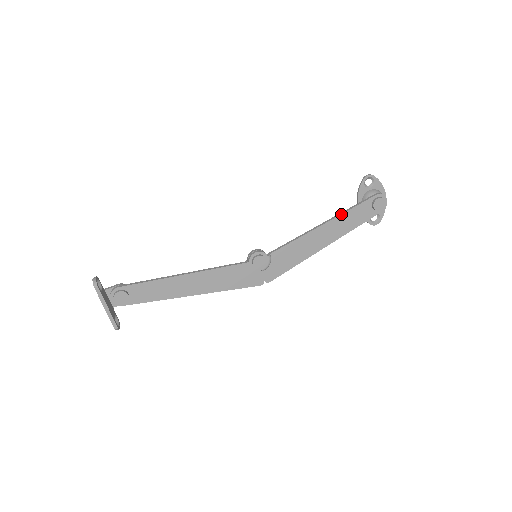
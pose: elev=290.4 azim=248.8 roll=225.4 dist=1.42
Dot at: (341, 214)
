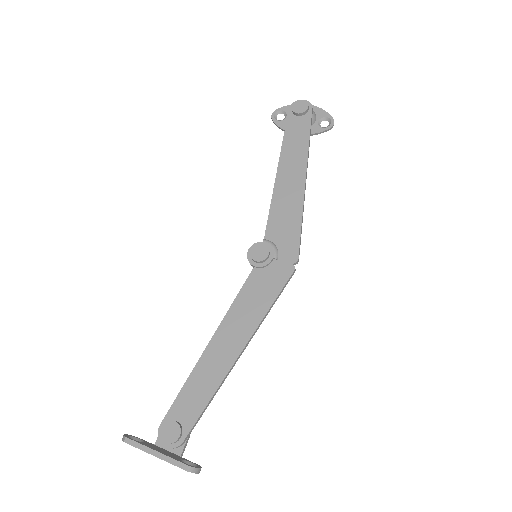
Dot at: (281, 148)
